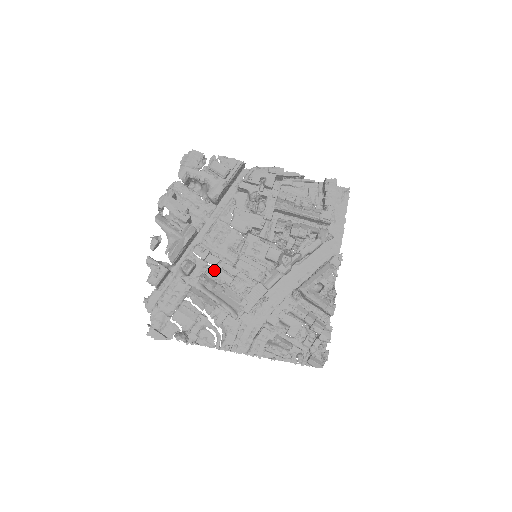
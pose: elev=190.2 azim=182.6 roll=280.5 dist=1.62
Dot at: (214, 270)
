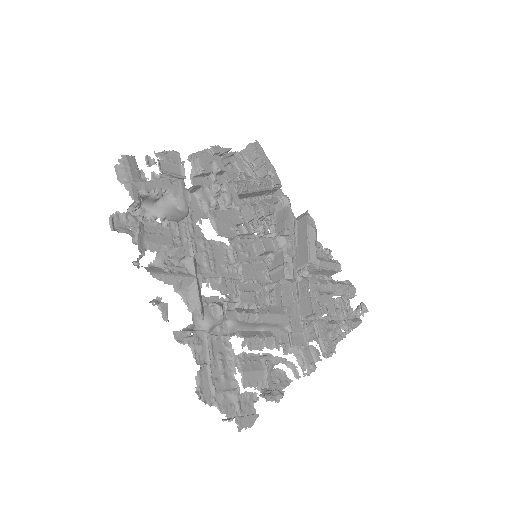
Dot at: (230, 300)
